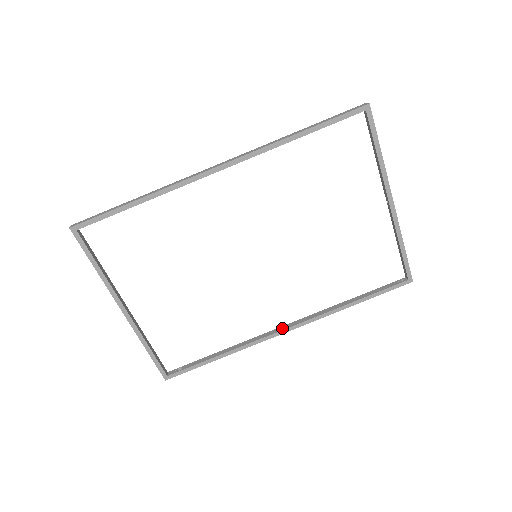
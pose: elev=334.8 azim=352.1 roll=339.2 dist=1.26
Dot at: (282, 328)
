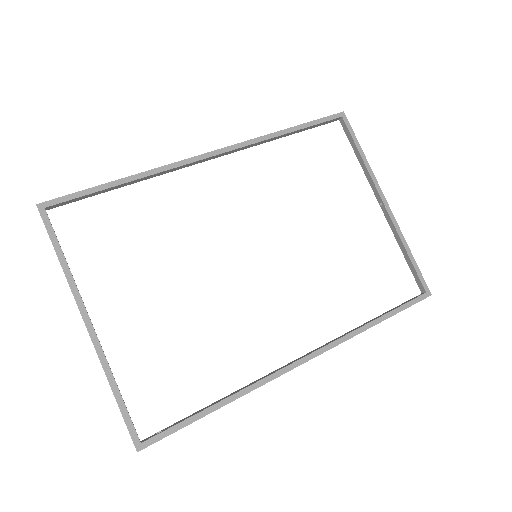
Dot at: (297, 359)
